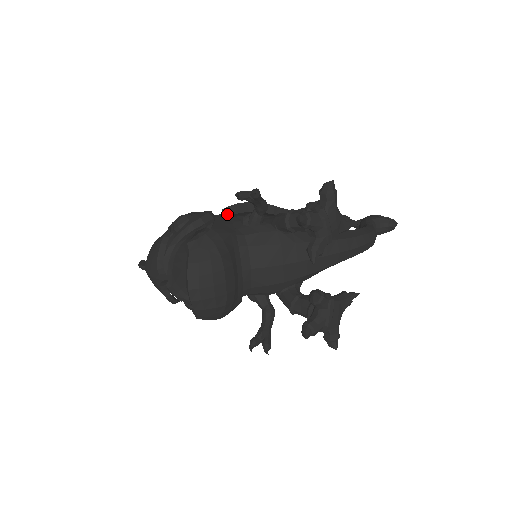
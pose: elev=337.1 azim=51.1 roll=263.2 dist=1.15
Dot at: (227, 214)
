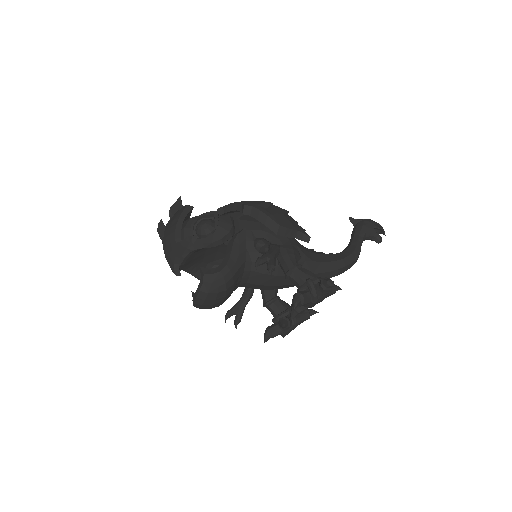
Dot at: (245, 233)
